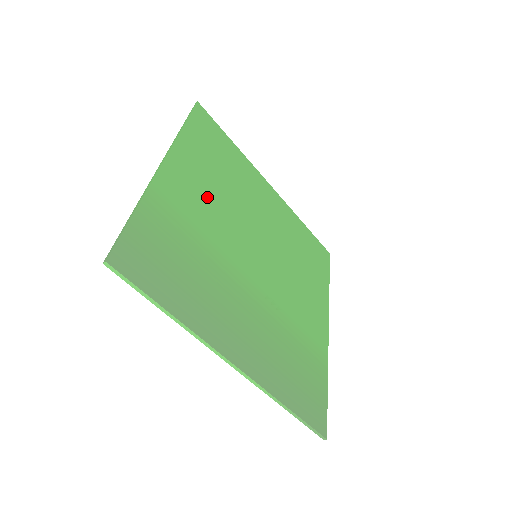
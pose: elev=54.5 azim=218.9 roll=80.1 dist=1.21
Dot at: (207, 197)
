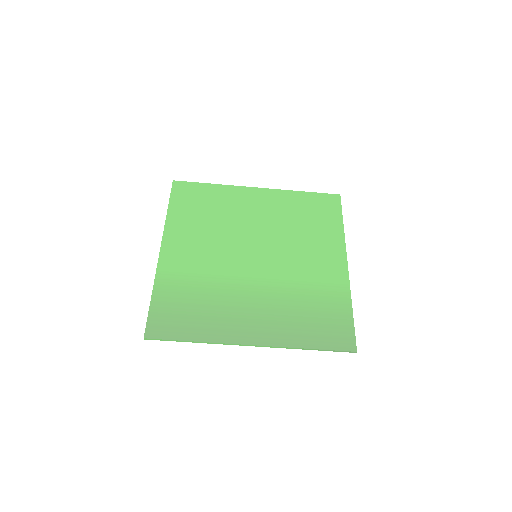
Dot at: (200, 246)
